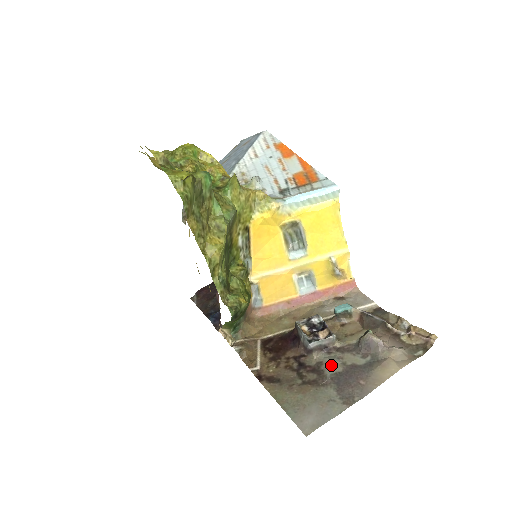
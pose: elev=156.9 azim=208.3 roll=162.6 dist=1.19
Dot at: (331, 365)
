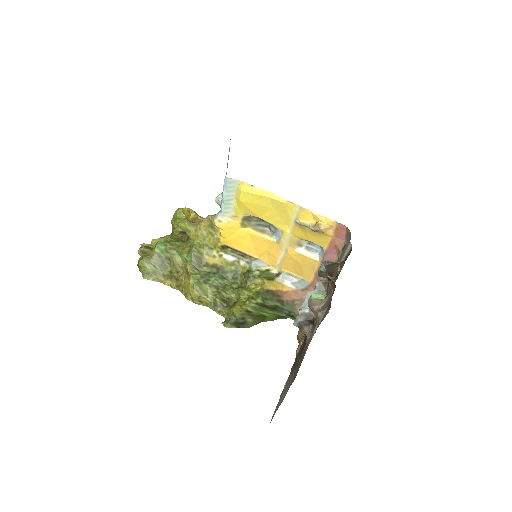
Dot at: (306, 342)
